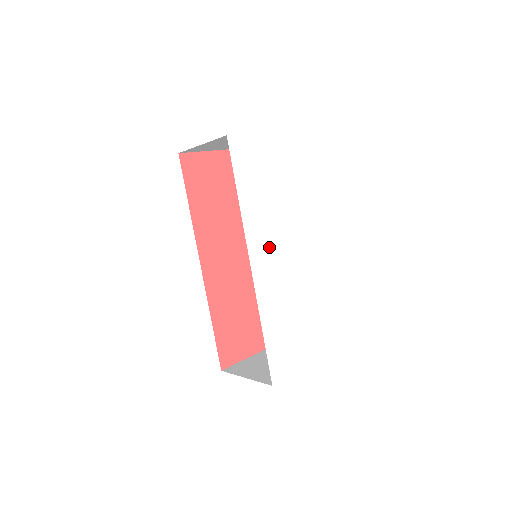
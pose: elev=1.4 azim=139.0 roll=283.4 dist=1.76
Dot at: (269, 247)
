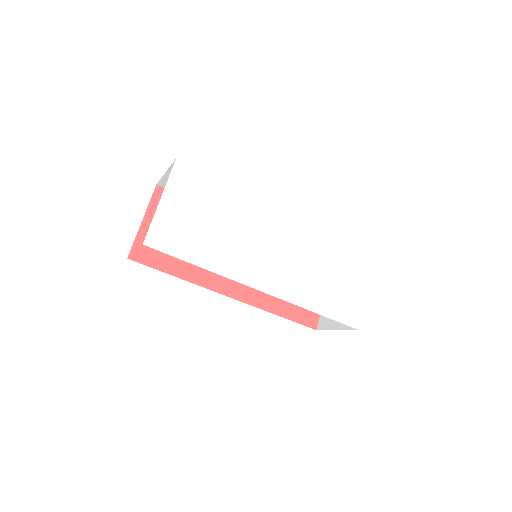
Dot at: (259, 261)
